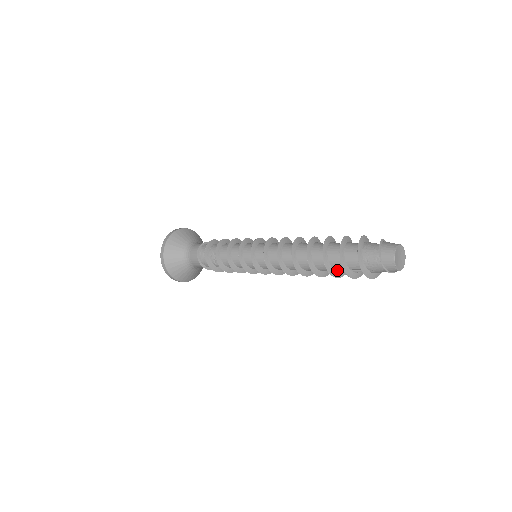
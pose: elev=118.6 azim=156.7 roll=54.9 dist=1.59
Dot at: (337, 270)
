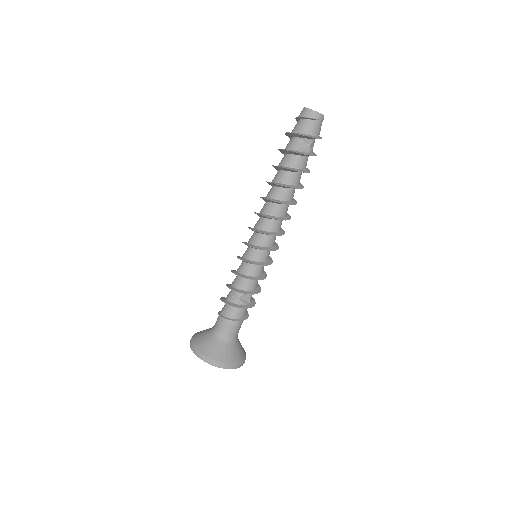
Dot at: (291, 166)
